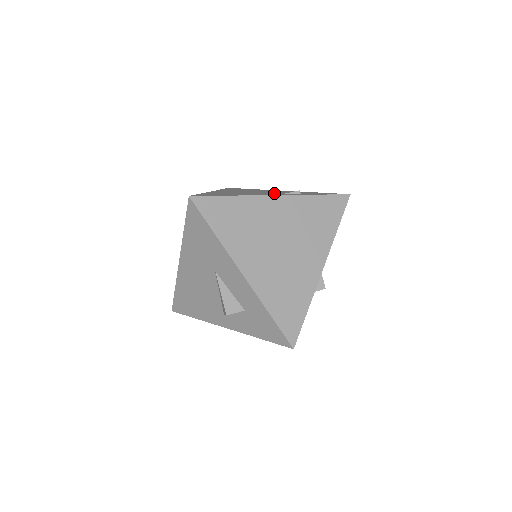
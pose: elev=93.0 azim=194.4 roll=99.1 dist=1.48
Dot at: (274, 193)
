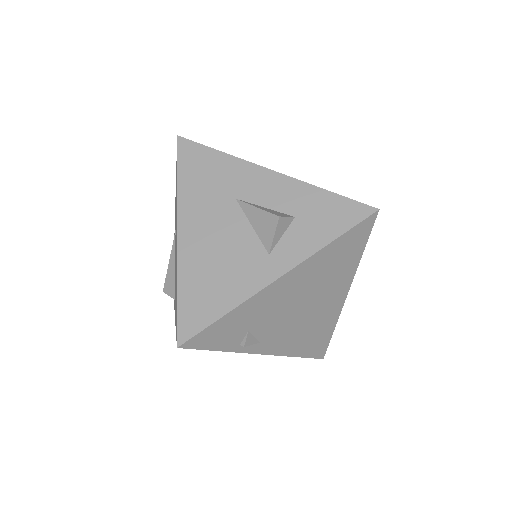
Dot at: occluded
